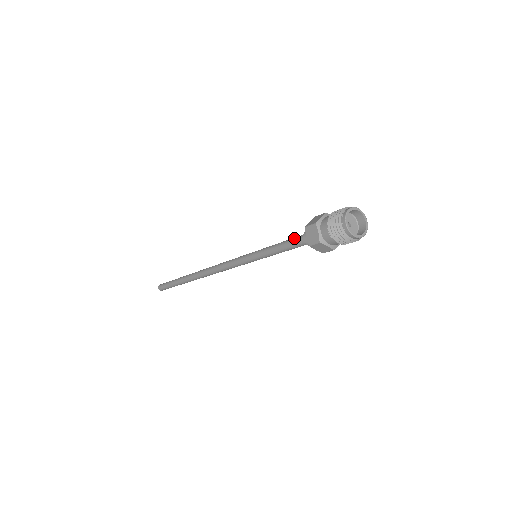
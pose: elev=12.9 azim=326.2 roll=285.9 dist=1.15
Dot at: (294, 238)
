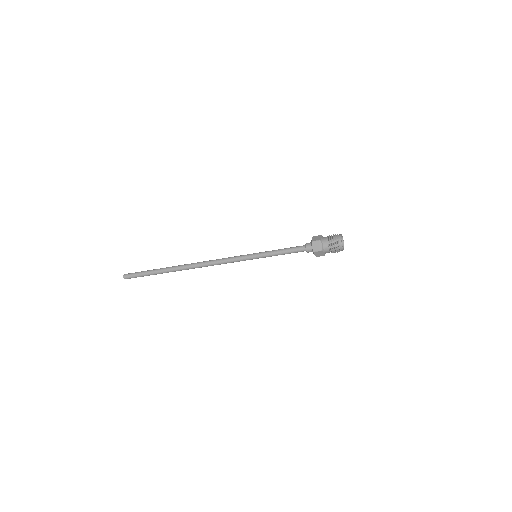
Dot at: (296, 246)
